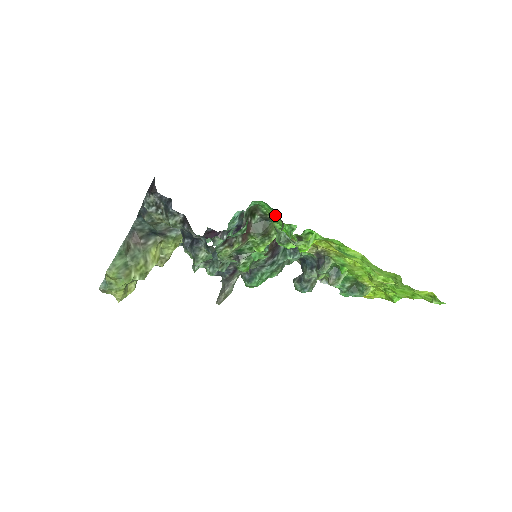
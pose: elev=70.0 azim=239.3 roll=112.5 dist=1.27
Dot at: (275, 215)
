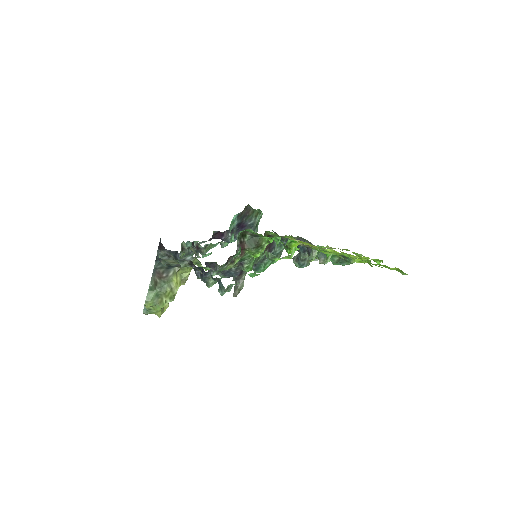
Dot at: occluded
